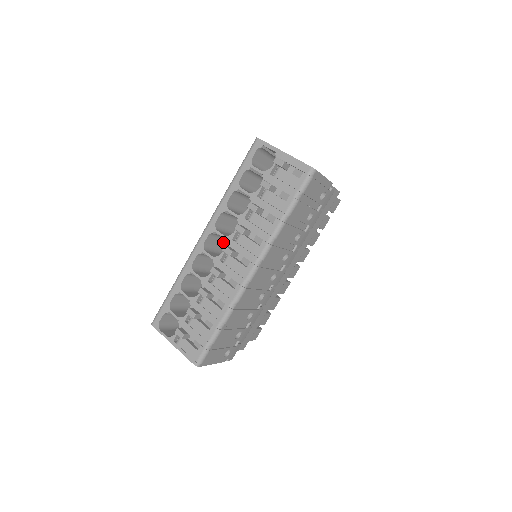
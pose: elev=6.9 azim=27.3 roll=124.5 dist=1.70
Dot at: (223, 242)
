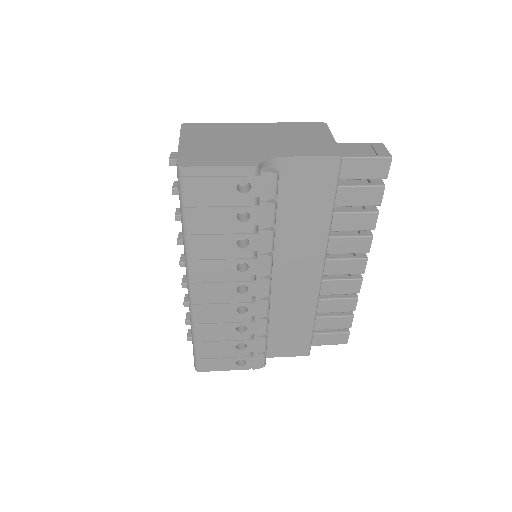
Dot at: occluded
